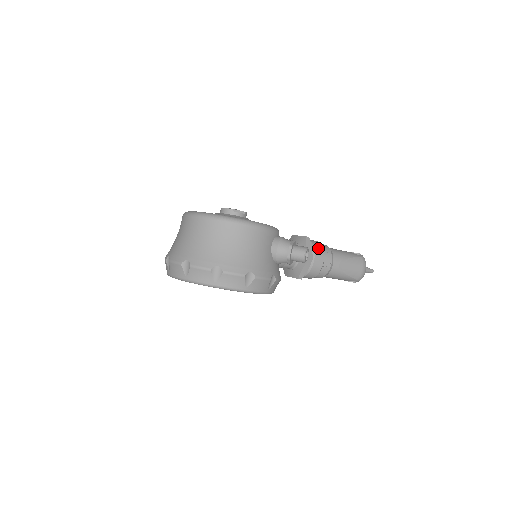
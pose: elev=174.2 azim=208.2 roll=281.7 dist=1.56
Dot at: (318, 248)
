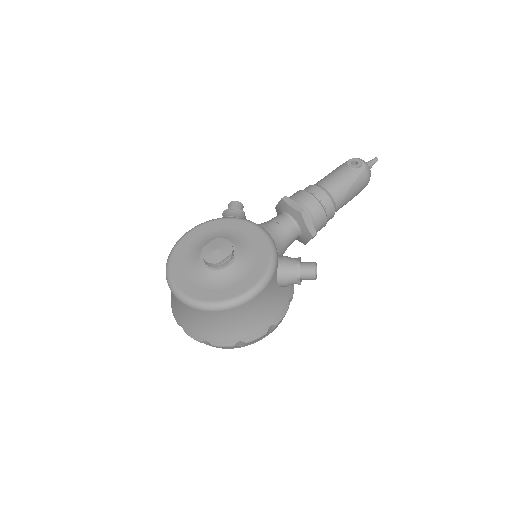
Dot at: (317, 212)
